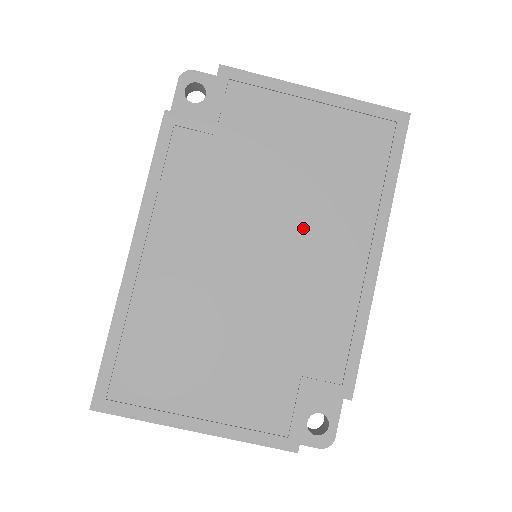
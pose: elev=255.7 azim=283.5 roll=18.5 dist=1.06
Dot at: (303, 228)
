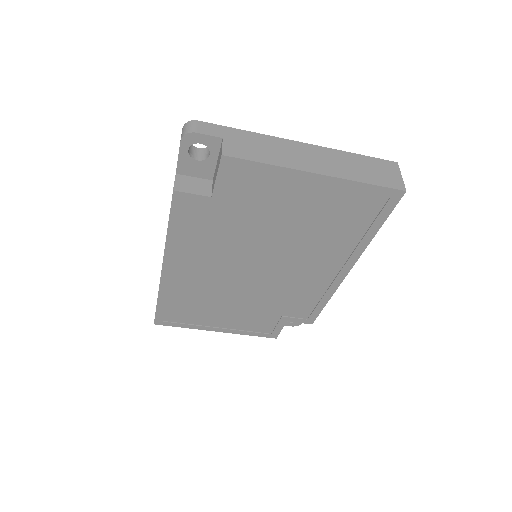
Dot at: (292, 258)
